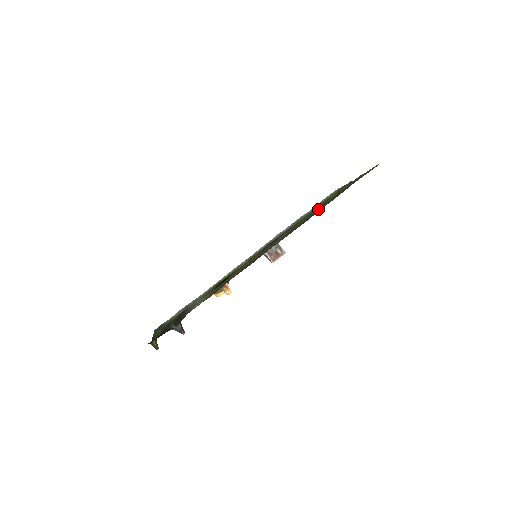
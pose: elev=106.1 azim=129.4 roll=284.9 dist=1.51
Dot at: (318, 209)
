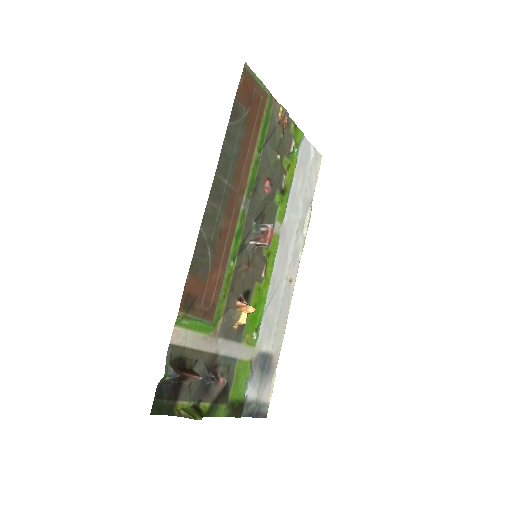
Dot at: (244, 157)
